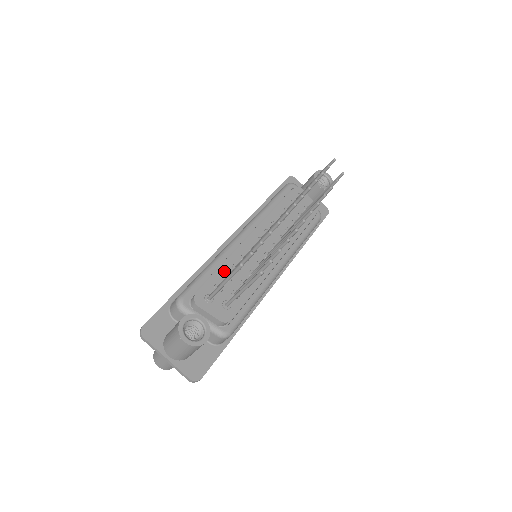
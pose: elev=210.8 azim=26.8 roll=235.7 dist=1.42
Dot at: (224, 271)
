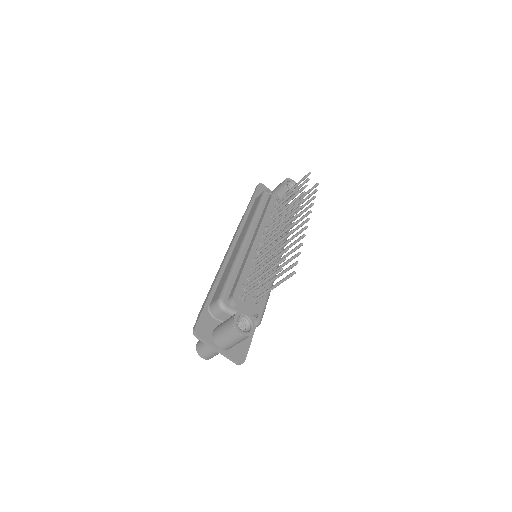
Dot at: (246, 273)
